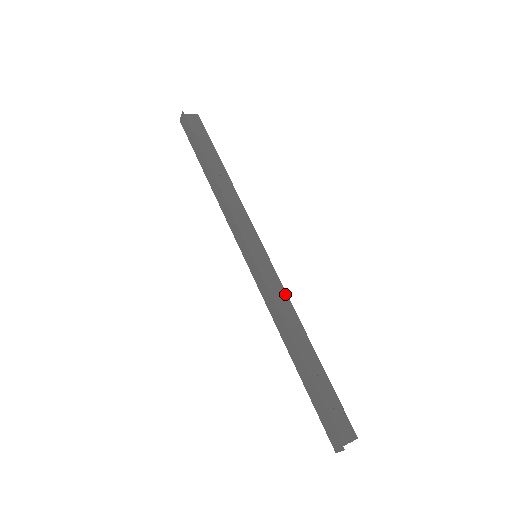
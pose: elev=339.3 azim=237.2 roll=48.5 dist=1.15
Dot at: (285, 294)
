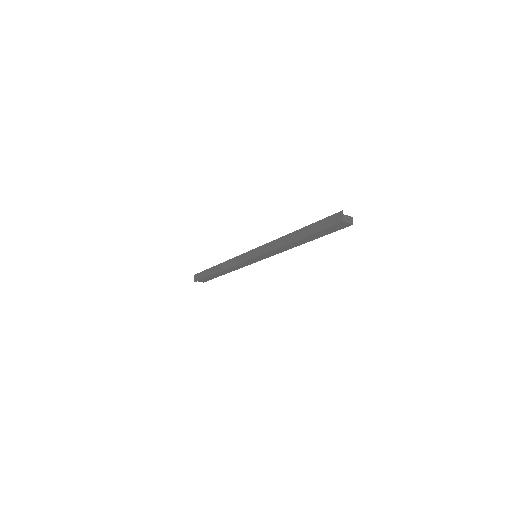
Dot at: occluded
